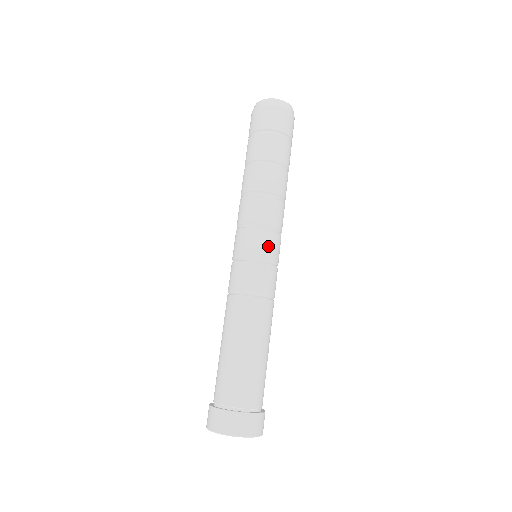
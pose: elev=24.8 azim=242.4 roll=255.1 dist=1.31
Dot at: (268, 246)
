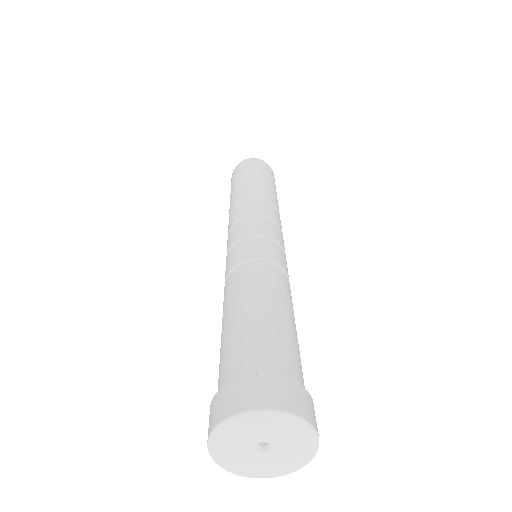
Dot at: (254, 226)
